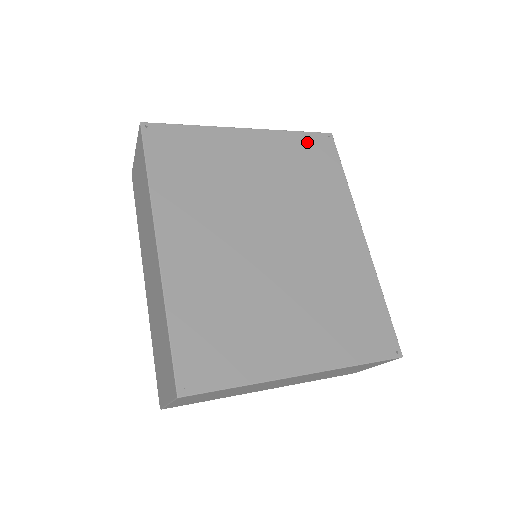
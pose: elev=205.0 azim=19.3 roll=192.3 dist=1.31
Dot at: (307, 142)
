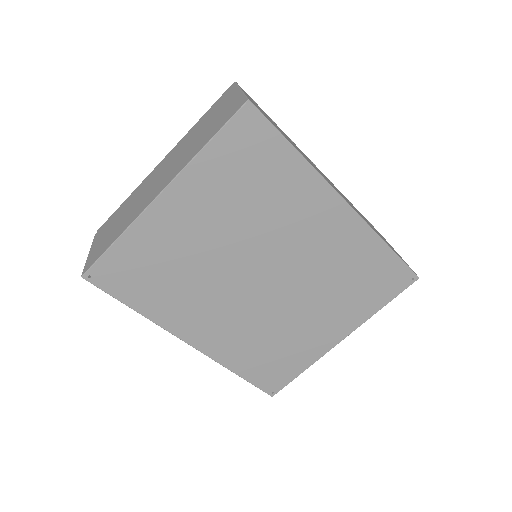
Dot at: (229, 145)
